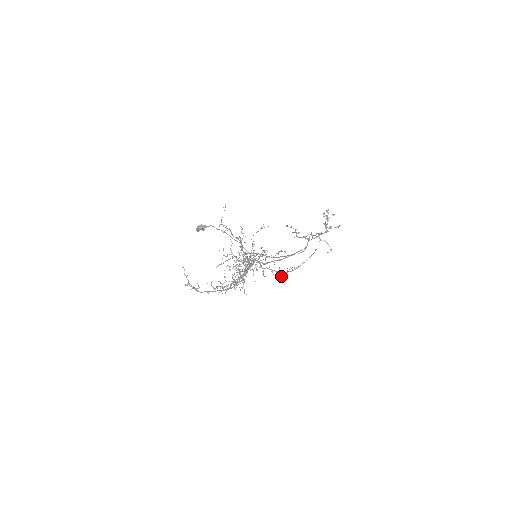
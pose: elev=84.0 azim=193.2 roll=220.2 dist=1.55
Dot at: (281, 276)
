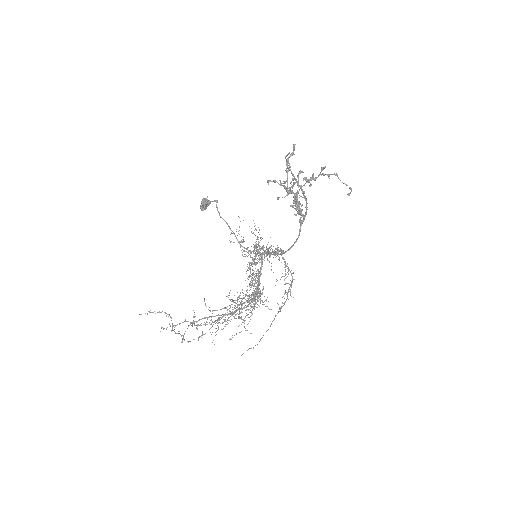
Dot at: (293, 279)
